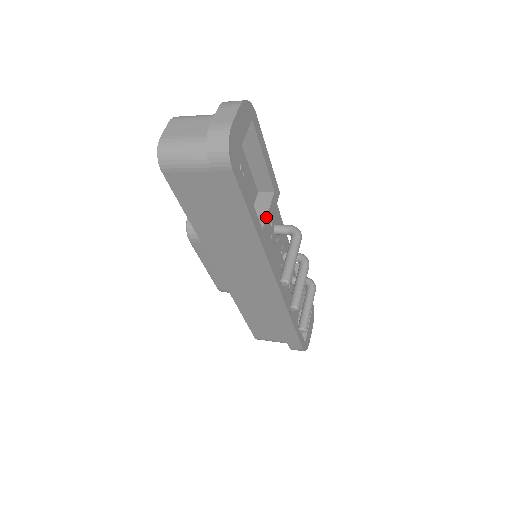
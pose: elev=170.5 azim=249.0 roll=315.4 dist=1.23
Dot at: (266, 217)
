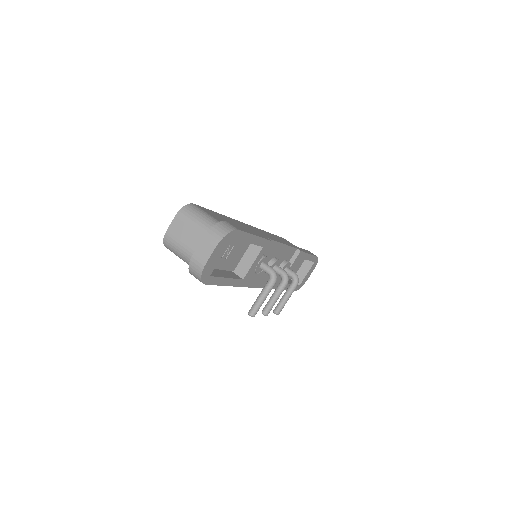
Dot at: (249, 269)
